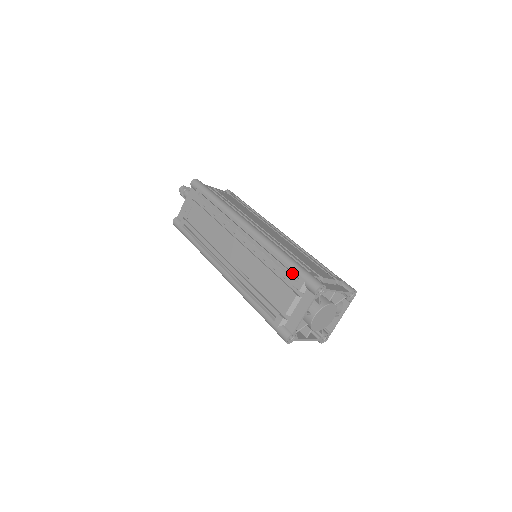
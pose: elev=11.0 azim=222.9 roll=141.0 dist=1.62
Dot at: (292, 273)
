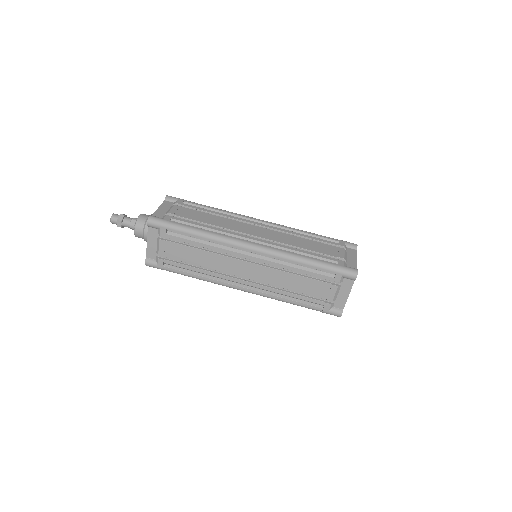
Dot at: (324, 272)
